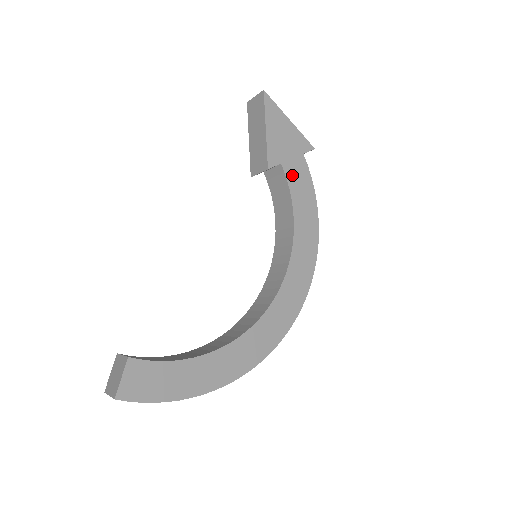
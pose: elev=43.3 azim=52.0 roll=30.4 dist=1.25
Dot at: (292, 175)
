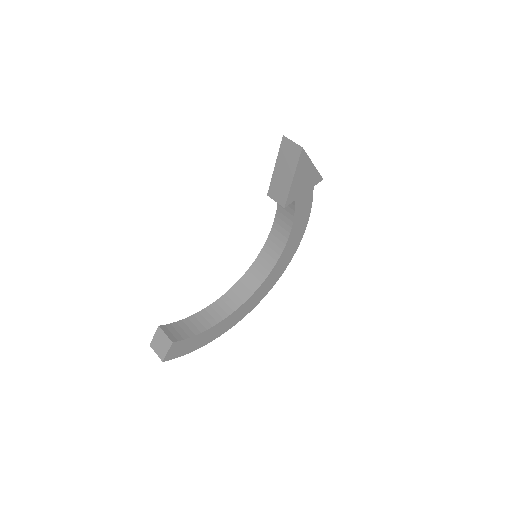
Dot at: (300, 205)
